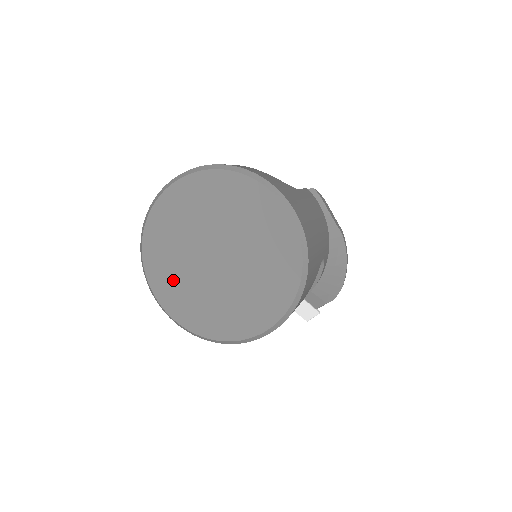
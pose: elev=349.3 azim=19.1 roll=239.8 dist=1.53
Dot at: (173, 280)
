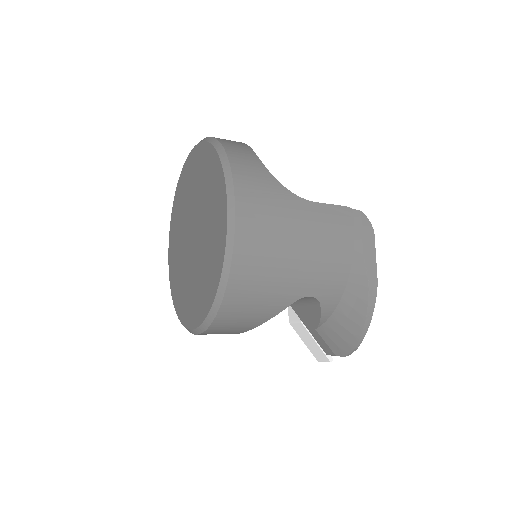
Dot at: (176, 239)
